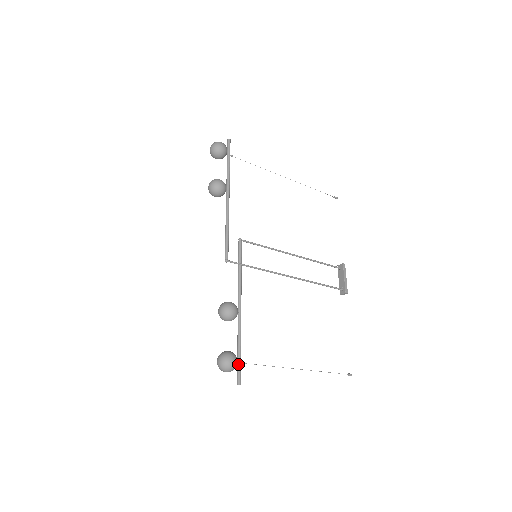
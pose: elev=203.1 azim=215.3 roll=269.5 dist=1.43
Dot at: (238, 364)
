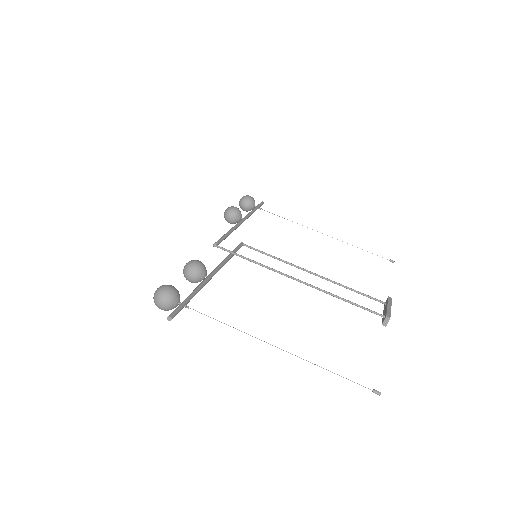
Dot at: (180, 304)
